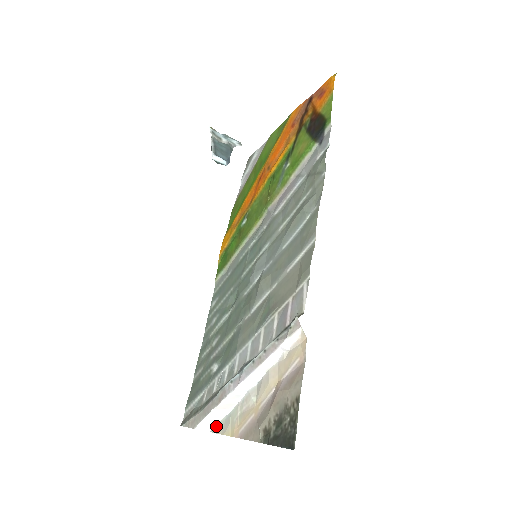
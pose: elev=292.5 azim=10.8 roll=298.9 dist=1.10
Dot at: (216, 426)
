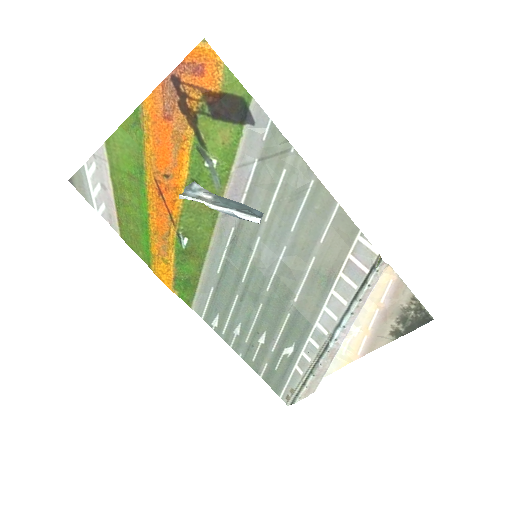
Dot at: occluded
